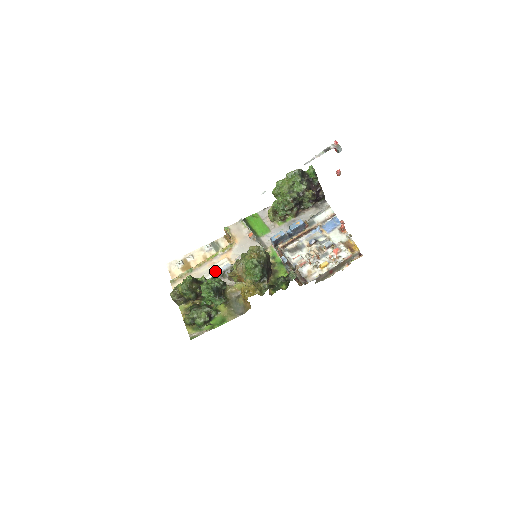
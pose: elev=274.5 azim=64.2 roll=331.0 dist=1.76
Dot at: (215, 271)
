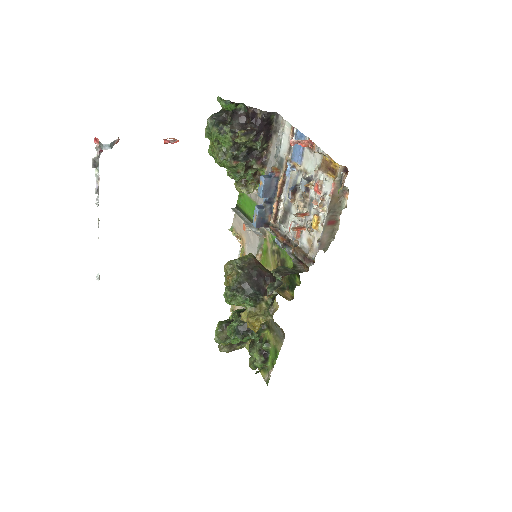
Dot at: occluded
